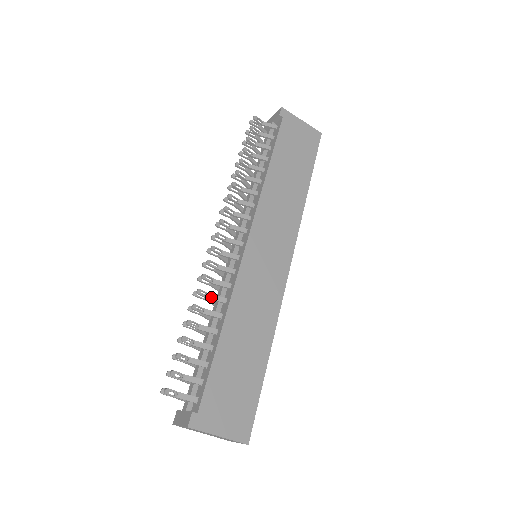
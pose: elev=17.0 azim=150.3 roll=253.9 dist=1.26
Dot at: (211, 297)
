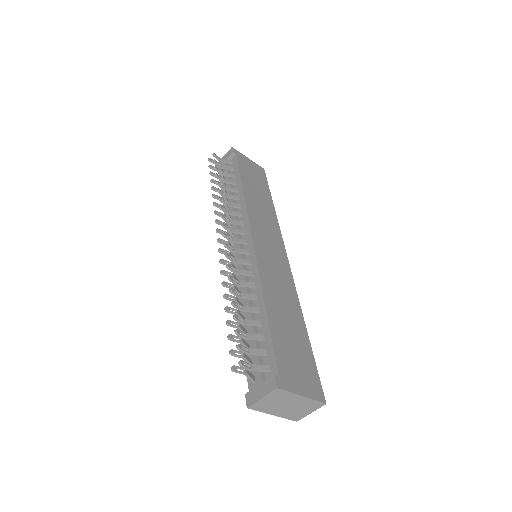
Dot at: (241, 283)
